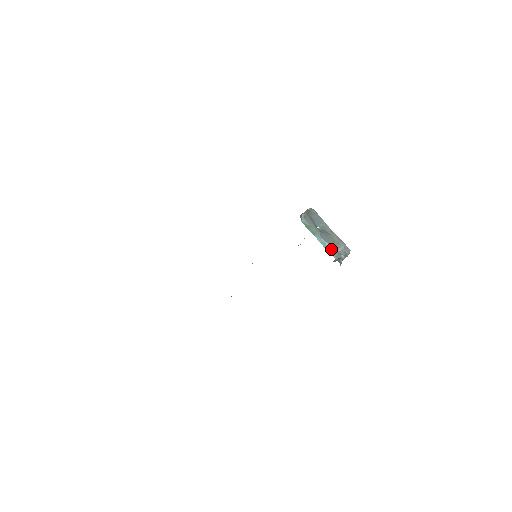
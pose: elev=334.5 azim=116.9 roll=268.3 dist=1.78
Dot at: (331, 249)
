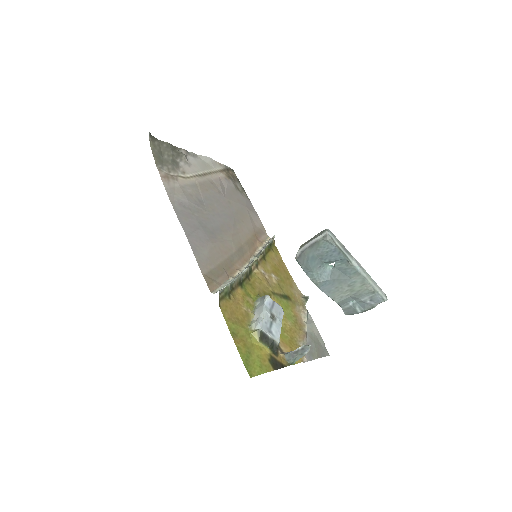
Dot at: (336, 302)
